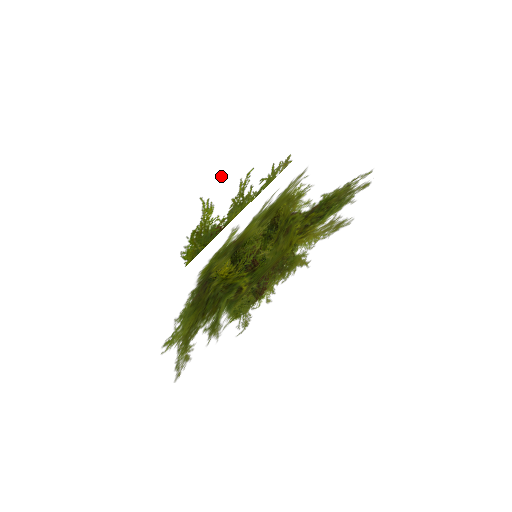
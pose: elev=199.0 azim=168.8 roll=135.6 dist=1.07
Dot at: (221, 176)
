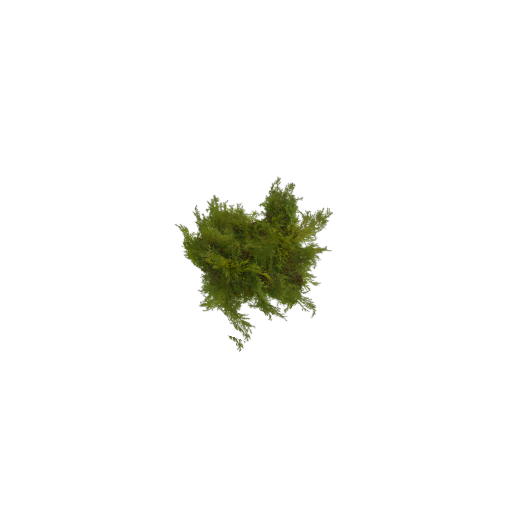
Dot at: occluded
